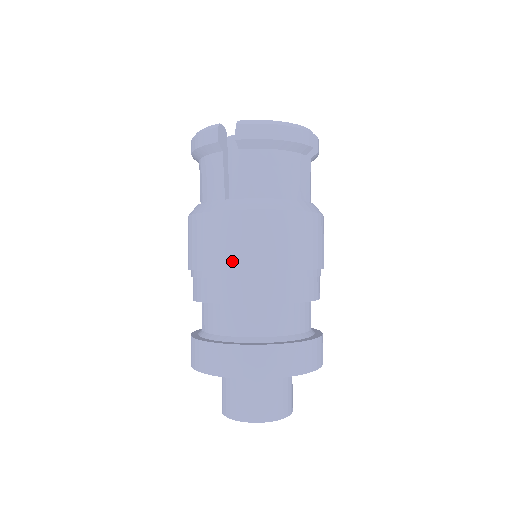
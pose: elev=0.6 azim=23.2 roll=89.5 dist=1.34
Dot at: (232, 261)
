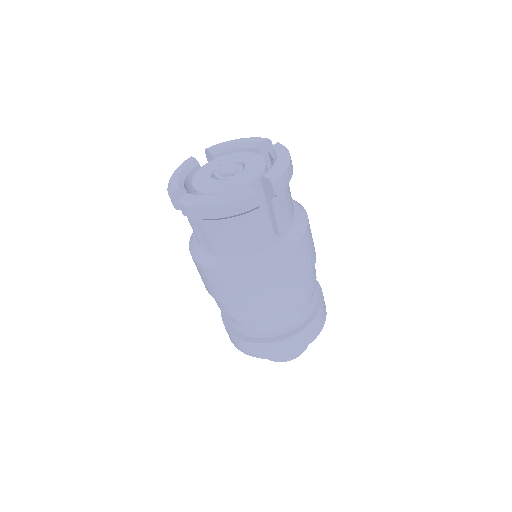
Dot at: (298, 282)
